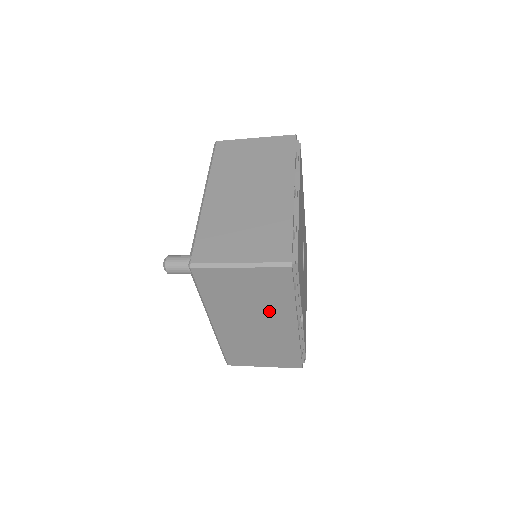
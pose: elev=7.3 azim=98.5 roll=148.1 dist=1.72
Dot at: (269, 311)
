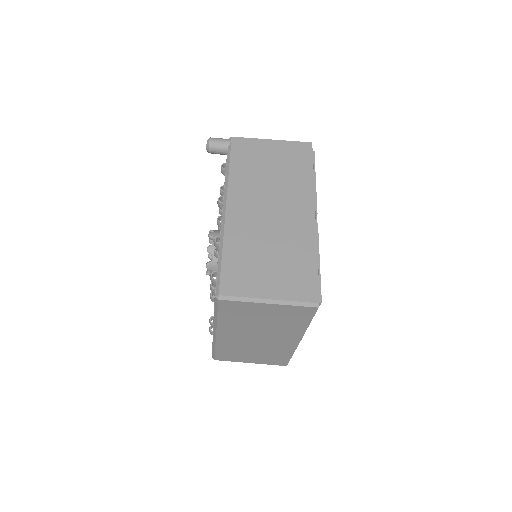
Dot at: (288, 190)
